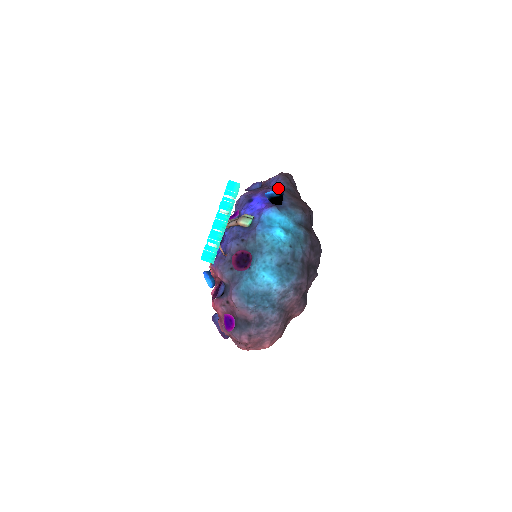
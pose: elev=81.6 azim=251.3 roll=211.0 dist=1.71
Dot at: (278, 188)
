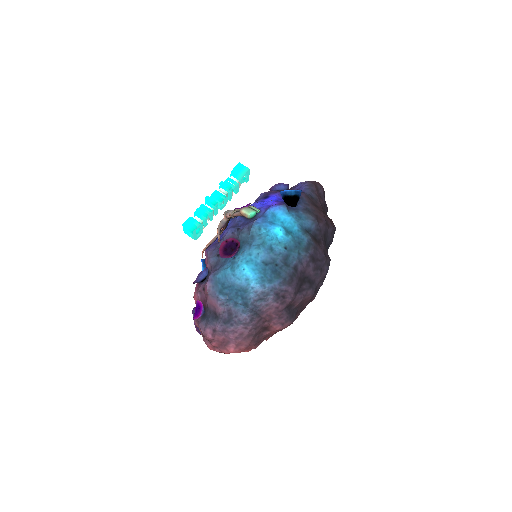
Dot at: occluded
